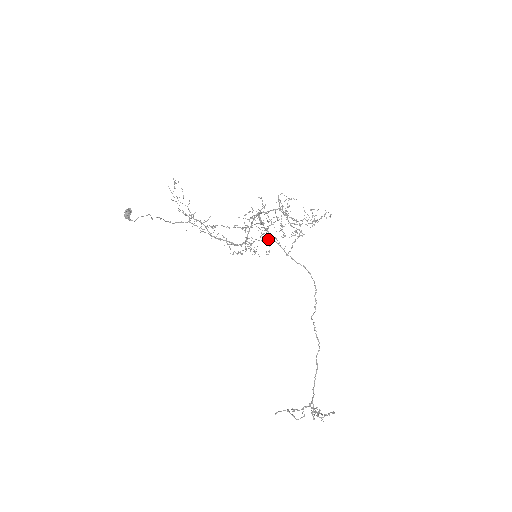
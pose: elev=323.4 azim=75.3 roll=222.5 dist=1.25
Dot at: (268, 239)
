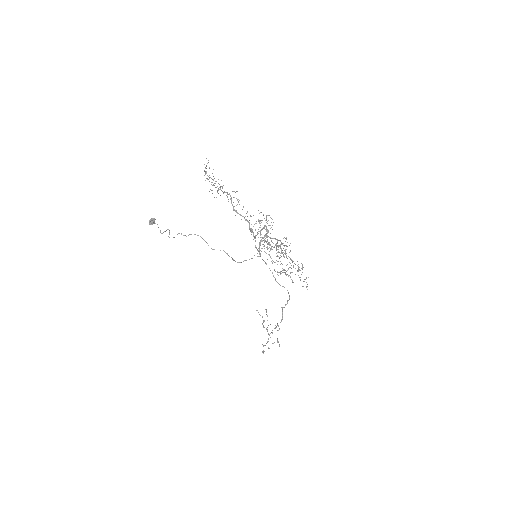
Dot at: (270, 248)
